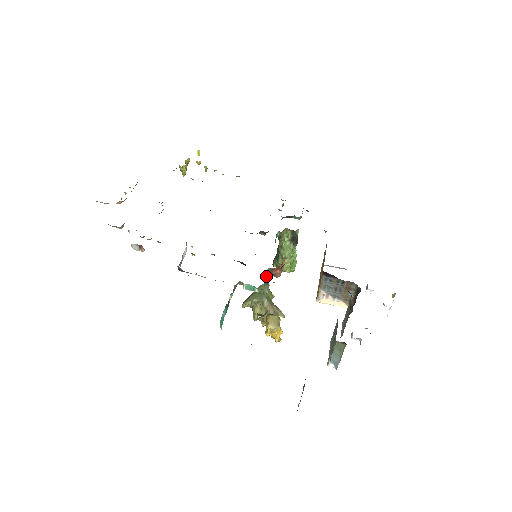
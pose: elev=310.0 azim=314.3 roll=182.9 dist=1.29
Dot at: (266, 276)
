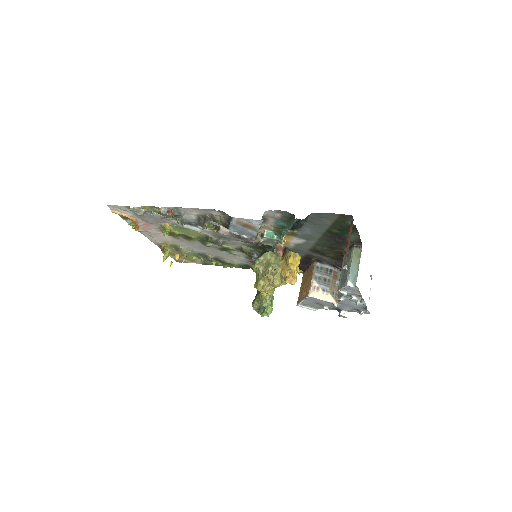
Dot at: occluded
